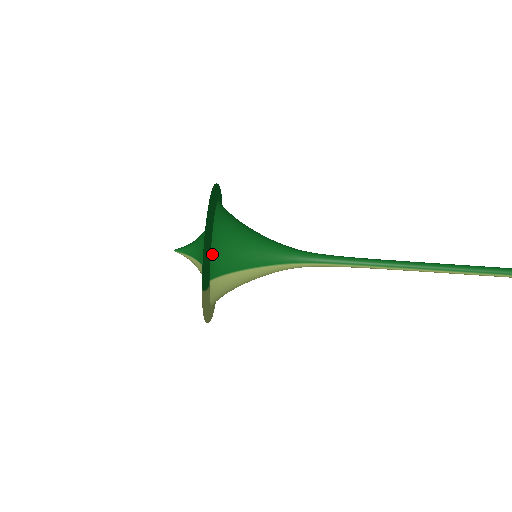
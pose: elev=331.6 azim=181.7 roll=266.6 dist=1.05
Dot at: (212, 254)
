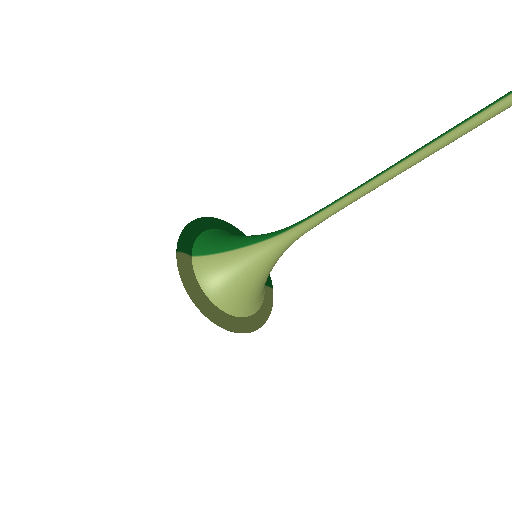
Dot at: (198, 239)
